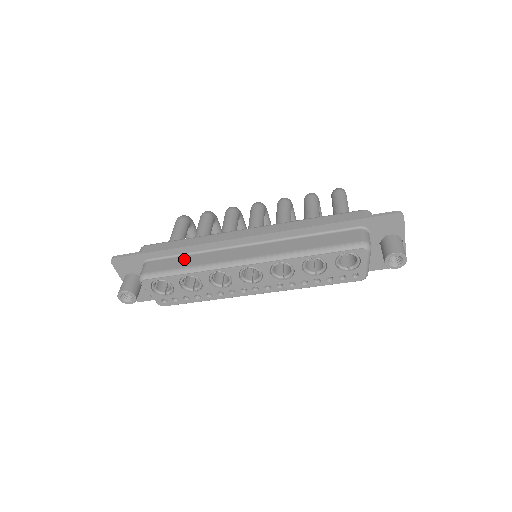
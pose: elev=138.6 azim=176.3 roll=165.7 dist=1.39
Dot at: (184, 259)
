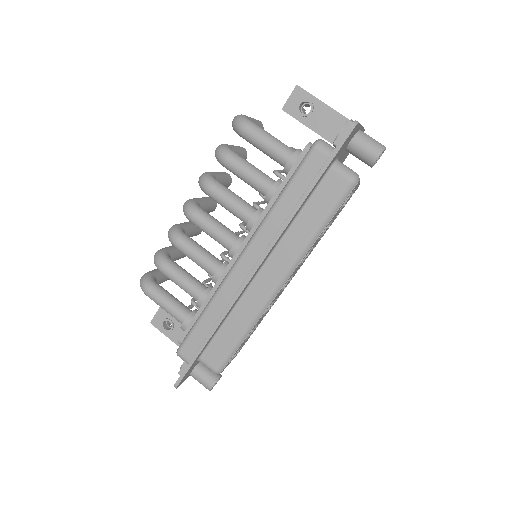
Dot at: (227, 330)
